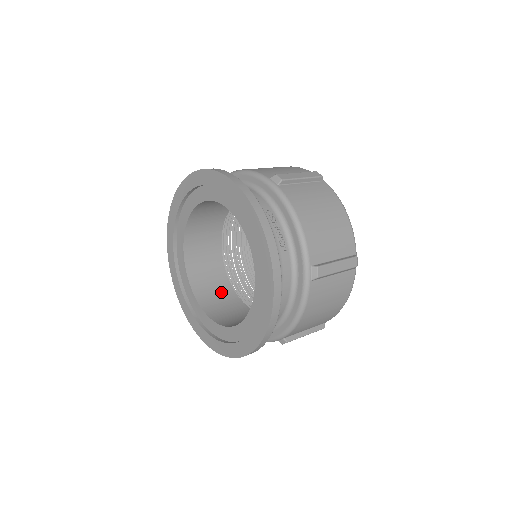
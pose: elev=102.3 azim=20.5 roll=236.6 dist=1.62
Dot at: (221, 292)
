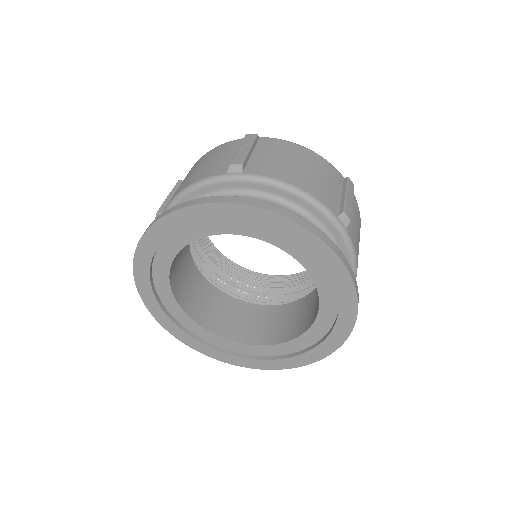
Dot at: (246, 316)
